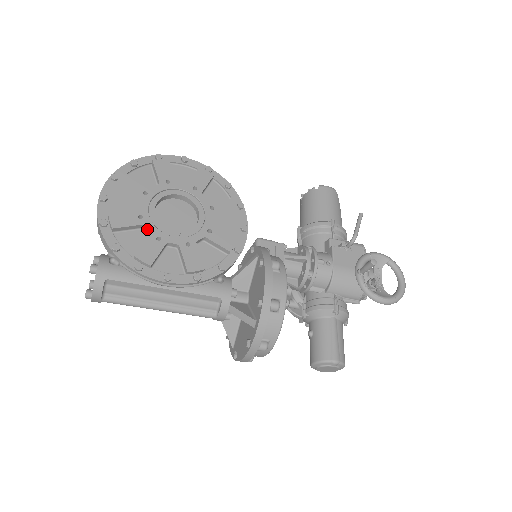
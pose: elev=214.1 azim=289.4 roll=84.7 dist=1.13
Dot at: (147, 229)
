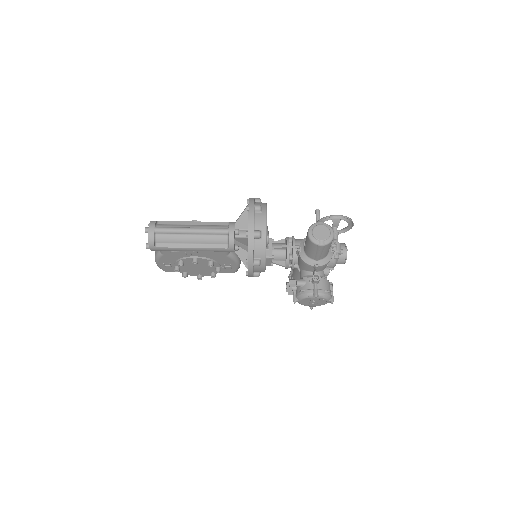
Dot at: occluded
